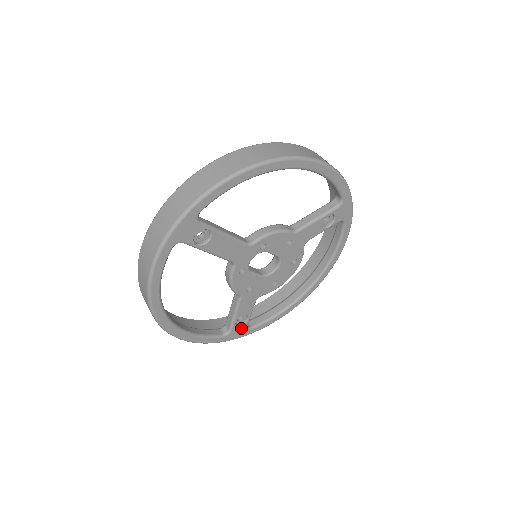
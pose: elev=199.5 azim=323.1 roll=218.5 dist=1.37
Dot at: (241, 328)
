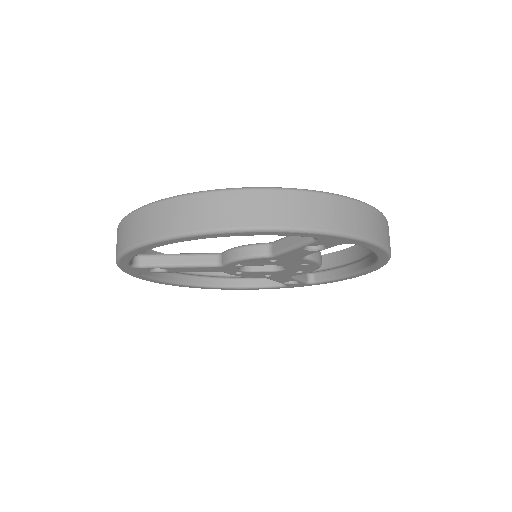
Dot at: (299, 284)
